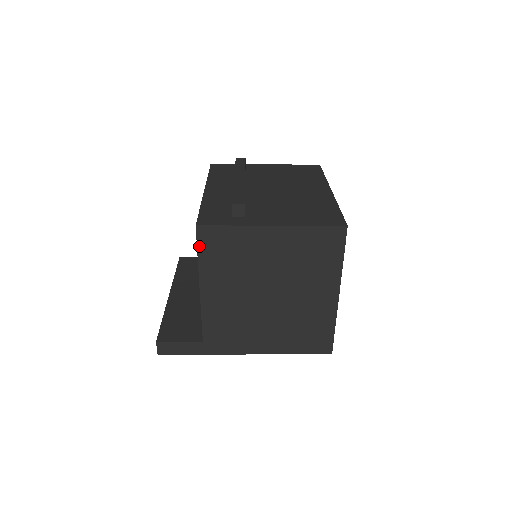
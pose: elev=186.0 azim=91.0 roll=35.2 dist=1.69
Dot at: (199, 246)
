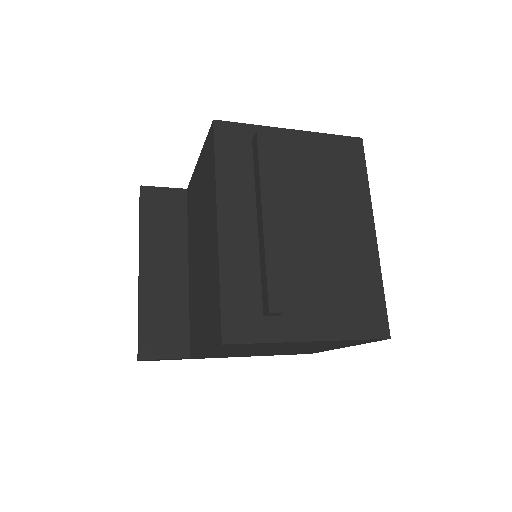
Dot at: (218, 347)
